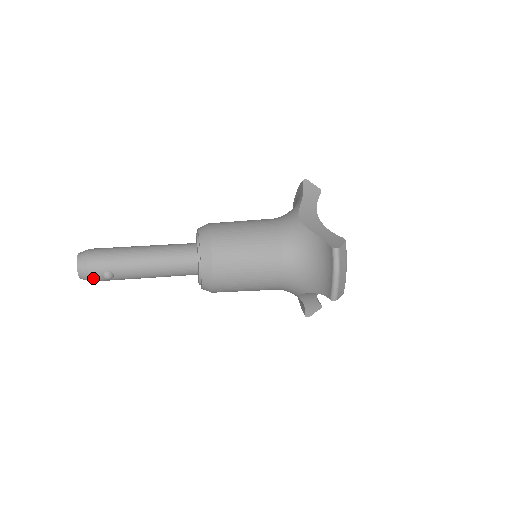
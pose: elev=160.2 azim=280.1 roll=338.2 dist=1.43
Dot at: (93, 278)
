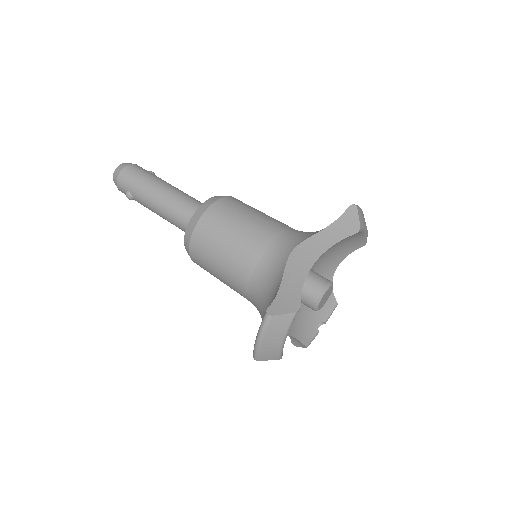
Dot at: (121, 191)
